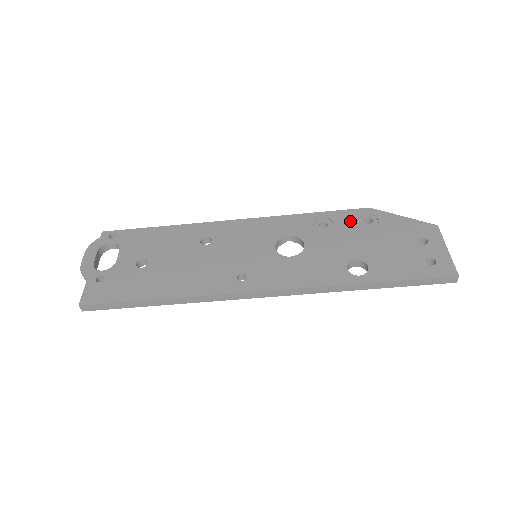
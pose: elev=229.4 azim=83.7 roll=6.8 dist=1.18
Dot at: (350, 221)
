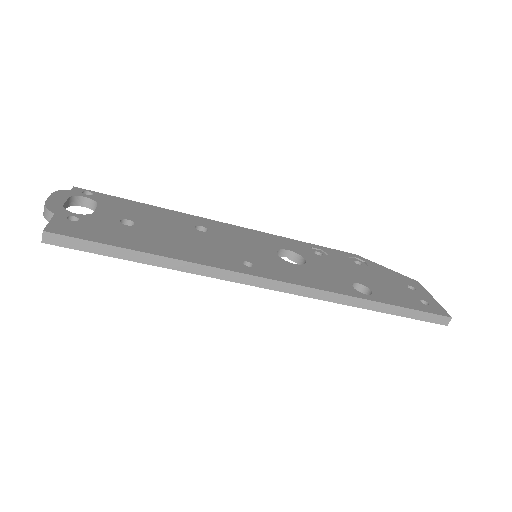
Dot at: (343, 257)
